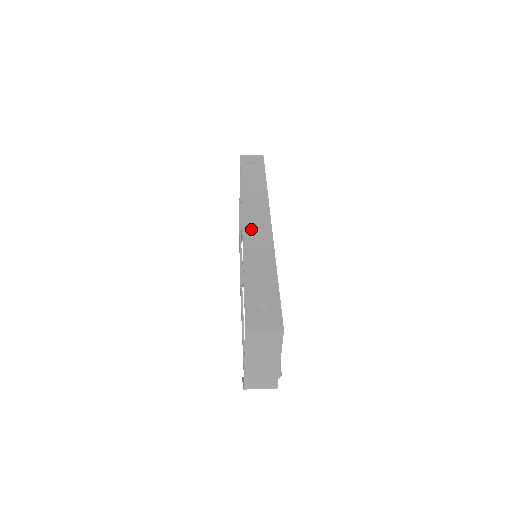
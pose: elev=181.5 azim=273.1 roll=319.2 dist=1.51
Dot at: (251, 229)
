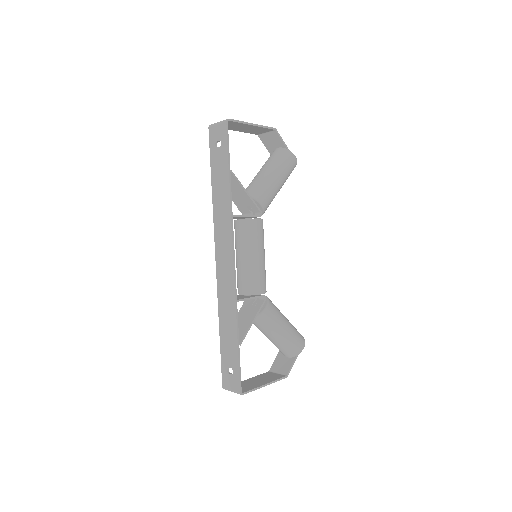
Dot at: (221, 274)
